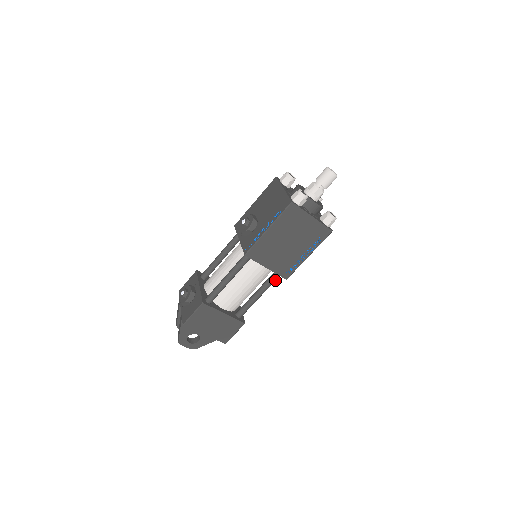
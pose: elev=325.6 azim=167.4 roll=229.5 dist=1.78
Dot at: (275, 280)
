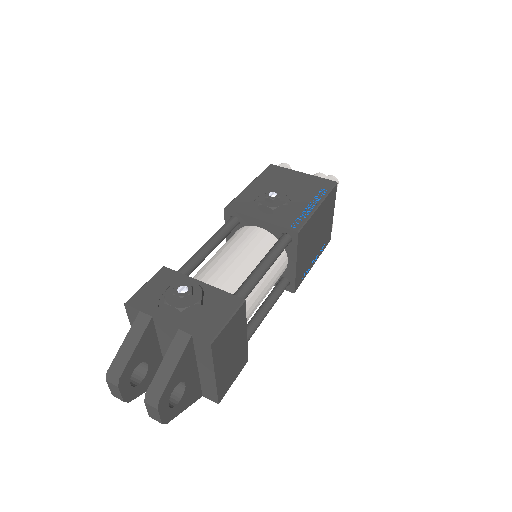
Dot at: (282, 292)
